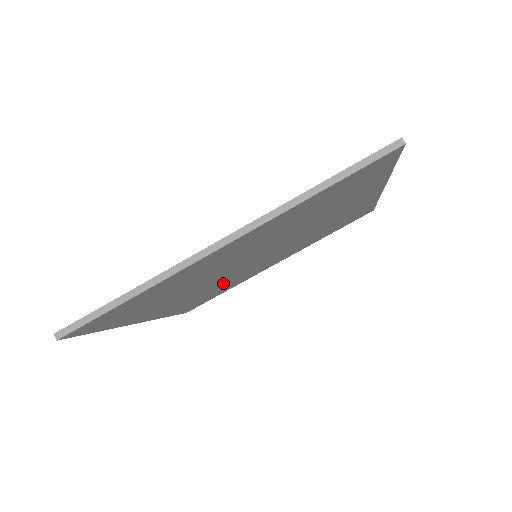
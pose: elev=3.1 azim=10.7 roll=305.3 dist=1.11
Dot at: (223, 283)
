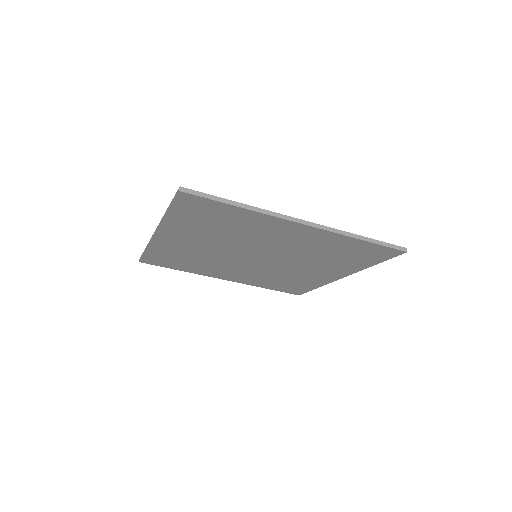
Dot at: (272, 274)
